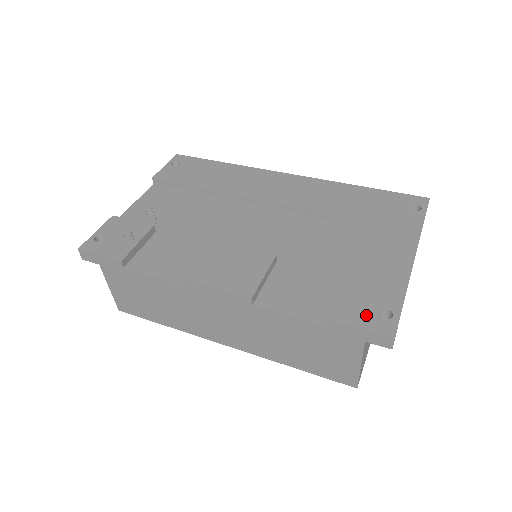
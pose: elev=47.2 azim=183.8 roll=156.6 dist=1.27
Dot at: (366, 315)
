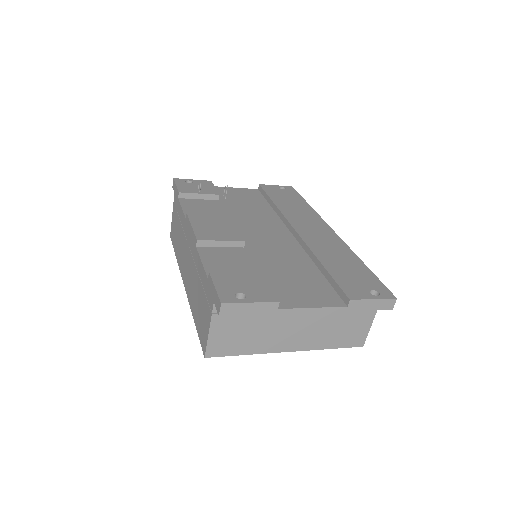
Dot at: (230, 287)
